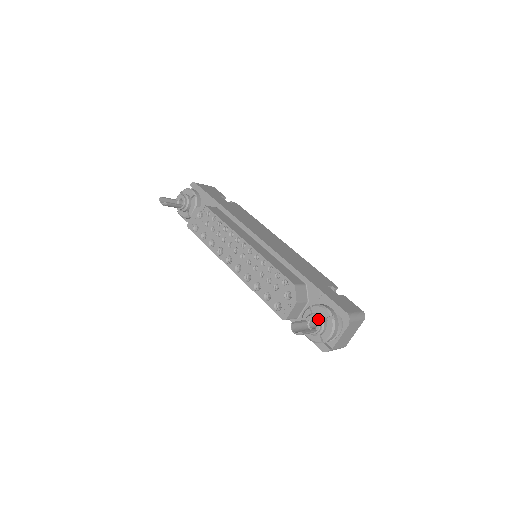
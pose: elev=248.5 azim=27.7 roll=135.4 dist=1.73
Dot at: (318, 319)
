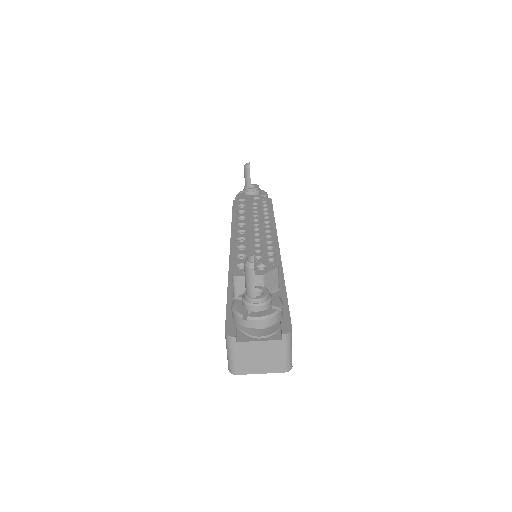
Dot at: occluded
